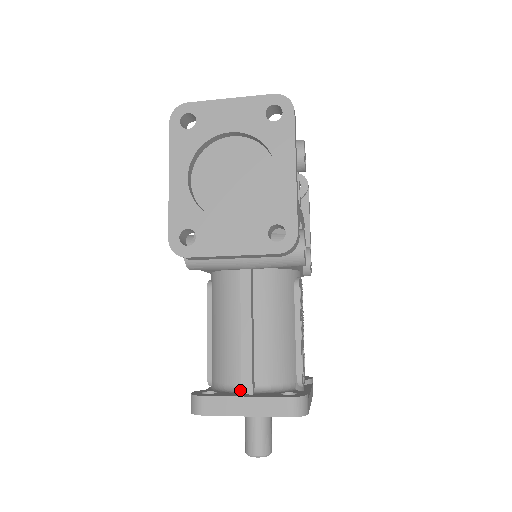
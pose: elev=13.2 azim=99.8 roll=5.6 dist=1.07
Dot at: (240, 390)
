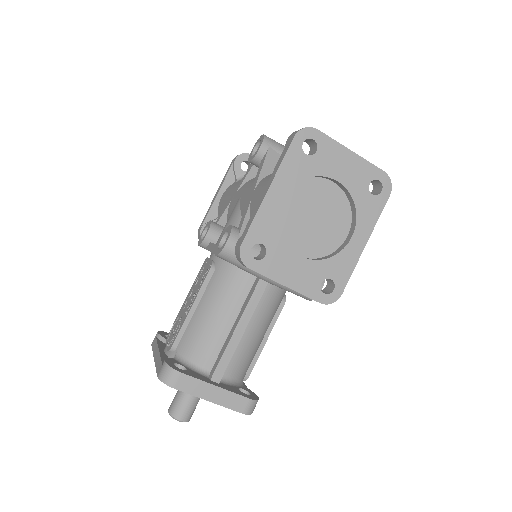
Dot at: (207, 374)
